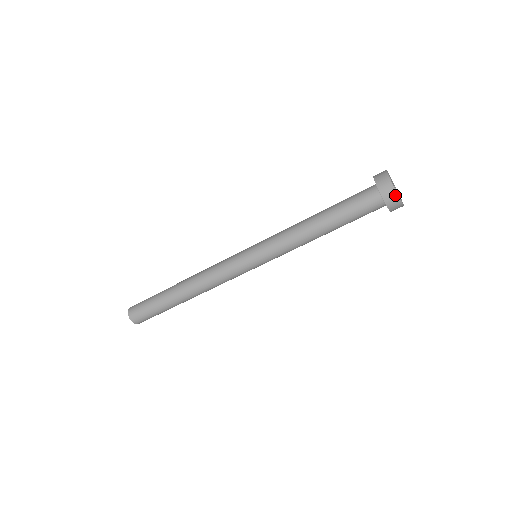
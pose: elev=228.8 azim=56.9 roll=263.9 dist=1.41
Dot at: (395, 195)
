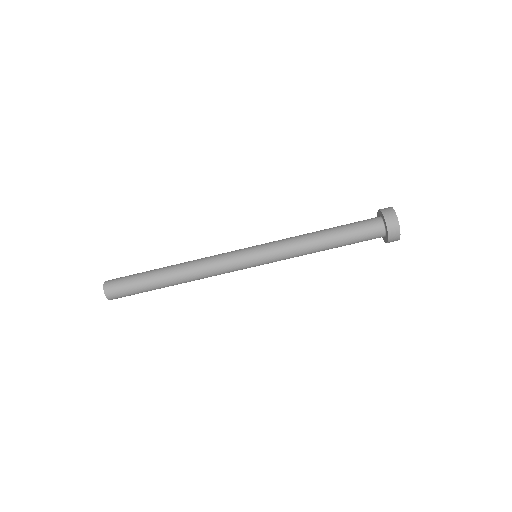
Dot at: (398, 233)
